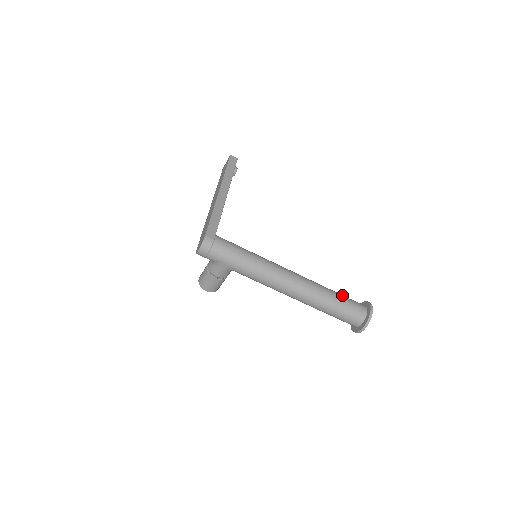
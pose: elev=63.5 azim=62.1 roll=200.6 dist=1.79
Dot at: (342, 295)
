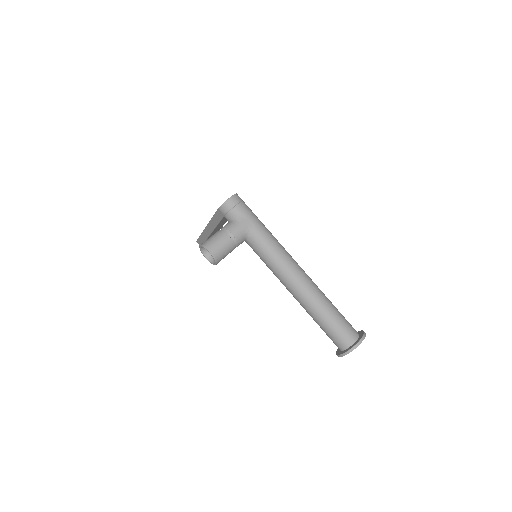
Dot at: occluded
